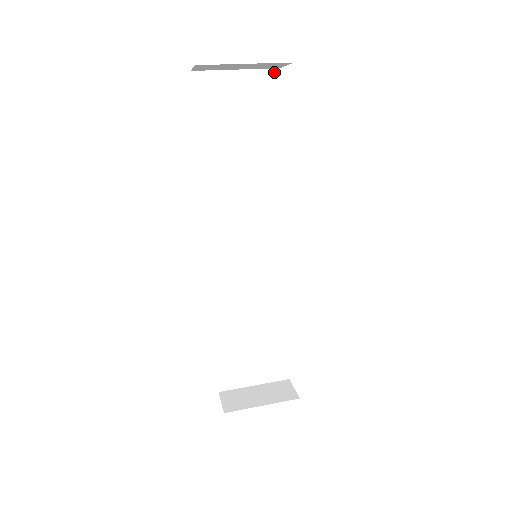
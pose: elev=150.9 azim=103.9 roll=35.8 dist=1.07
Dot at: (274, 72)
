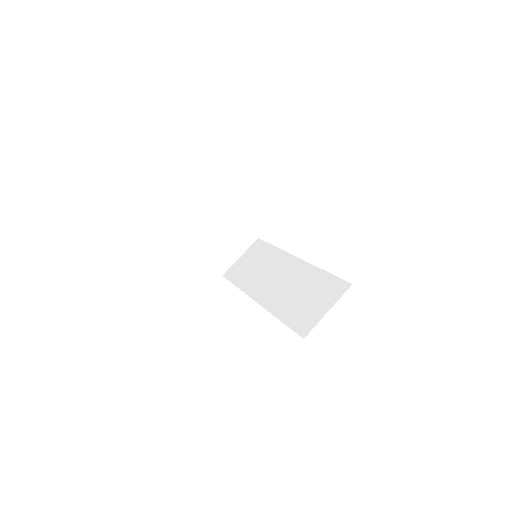
Dot at: occluded
